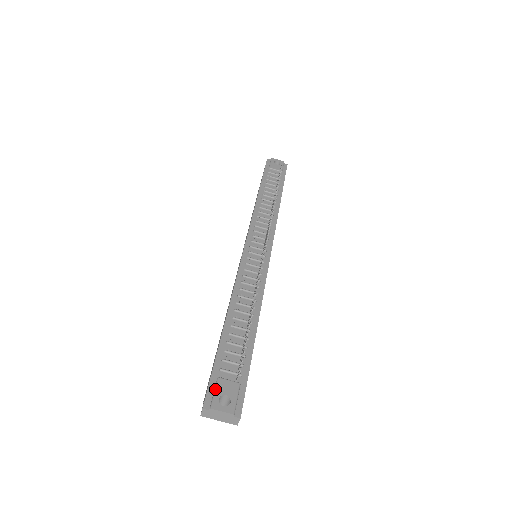
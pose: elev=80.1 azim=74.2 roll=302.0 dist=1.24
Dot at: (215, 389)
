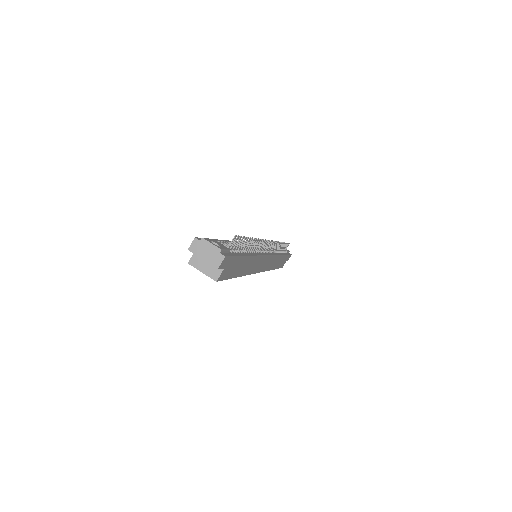
Dot at: occluded
